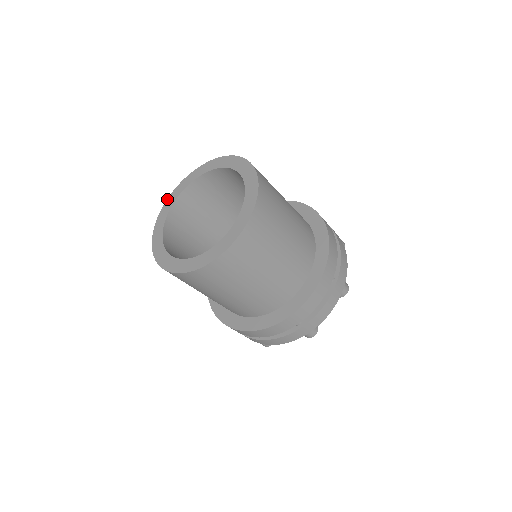
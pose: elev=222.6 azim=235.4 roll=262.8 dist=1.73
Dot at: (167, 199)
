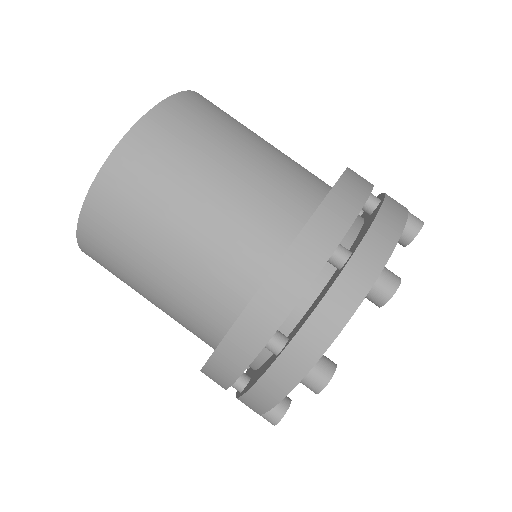
Dot at: occluded
